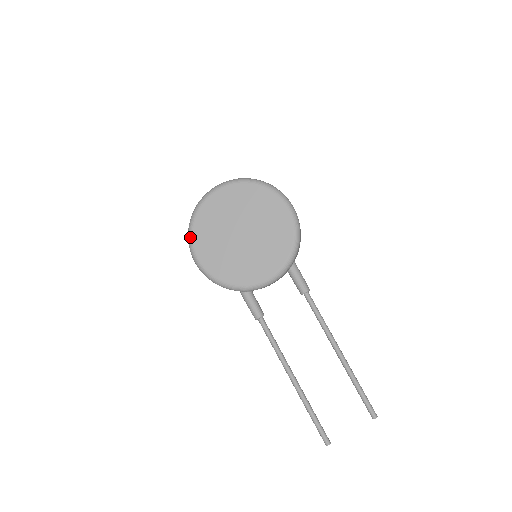
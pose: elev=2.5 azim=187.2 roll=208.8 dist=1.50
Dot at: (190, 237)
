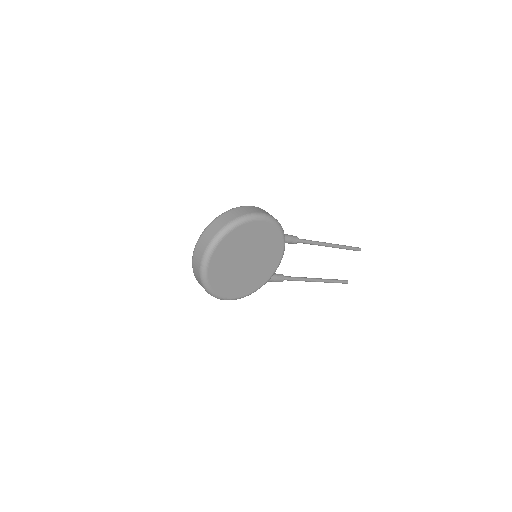
Dot at: (215, 296)
